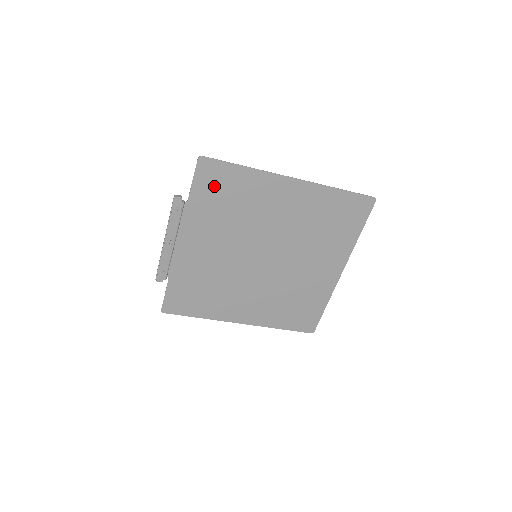
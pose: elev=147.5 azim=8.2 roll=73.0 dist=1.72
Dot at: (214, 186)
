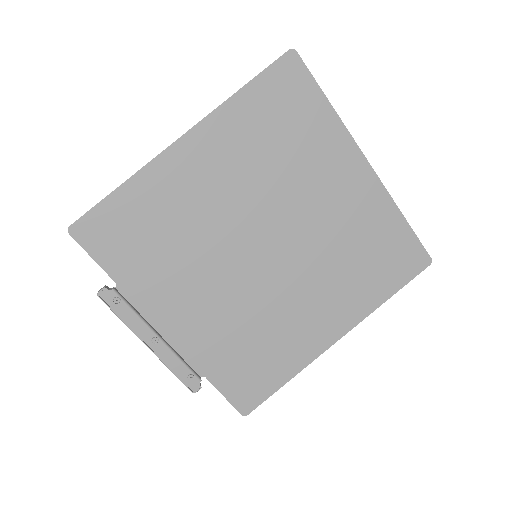
Dot at: (119, 240)
